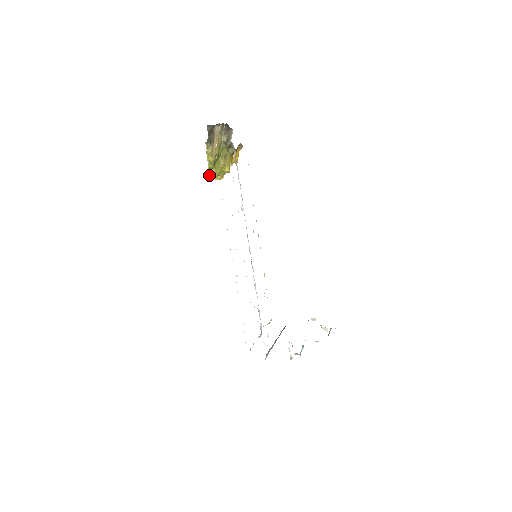
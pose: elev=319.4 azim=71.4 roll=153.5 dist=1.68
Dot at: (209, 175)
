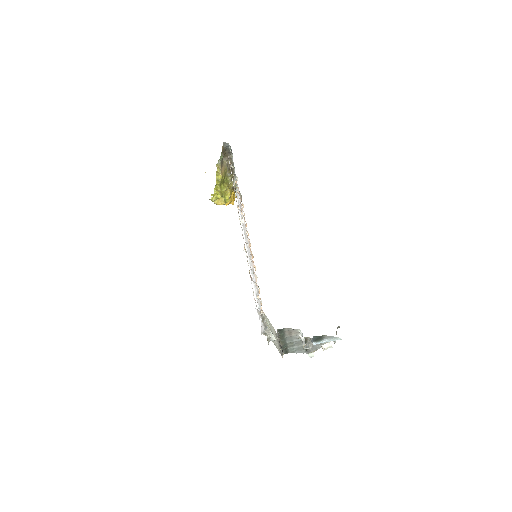
Dot at: (214, 195)
